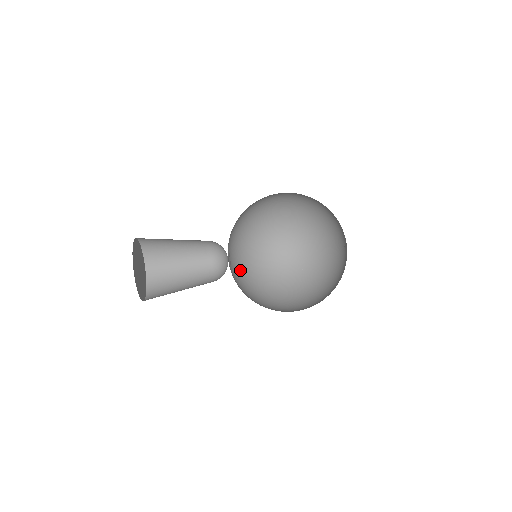
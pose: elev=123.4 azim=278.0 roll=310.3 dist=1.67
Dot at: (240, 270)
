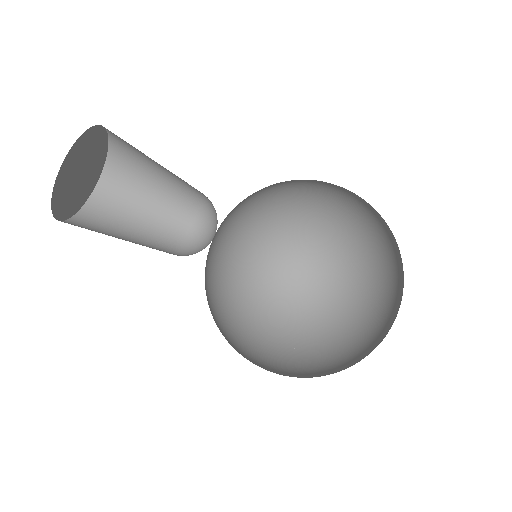
Dot at: (231, 247)
